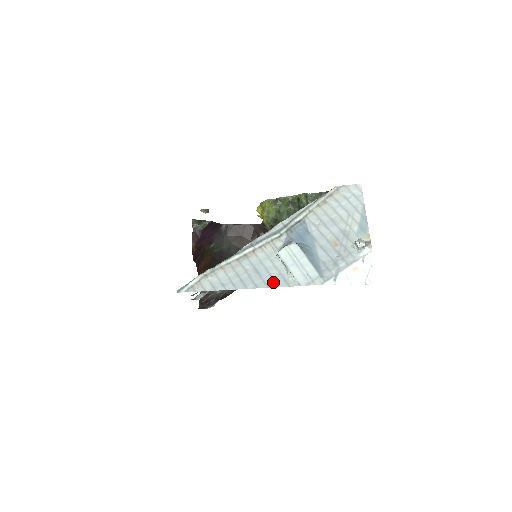
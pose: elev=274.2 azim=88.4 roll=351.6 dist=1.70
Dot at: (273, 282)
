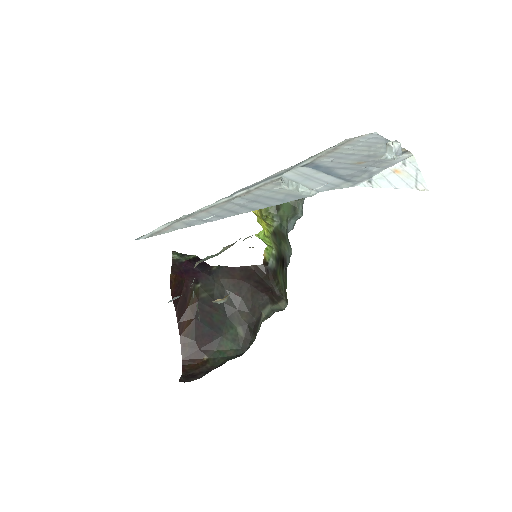
Dot at: (278, 201)
